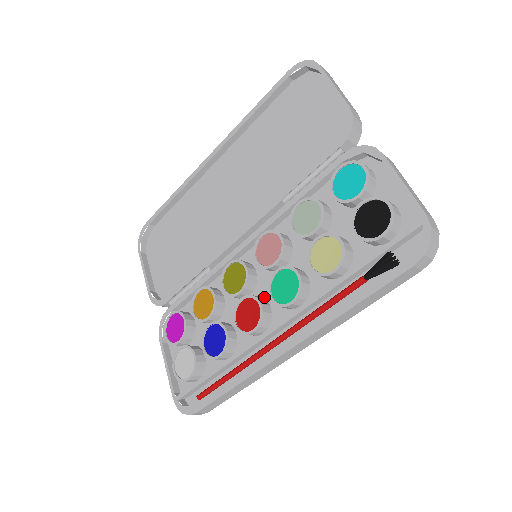
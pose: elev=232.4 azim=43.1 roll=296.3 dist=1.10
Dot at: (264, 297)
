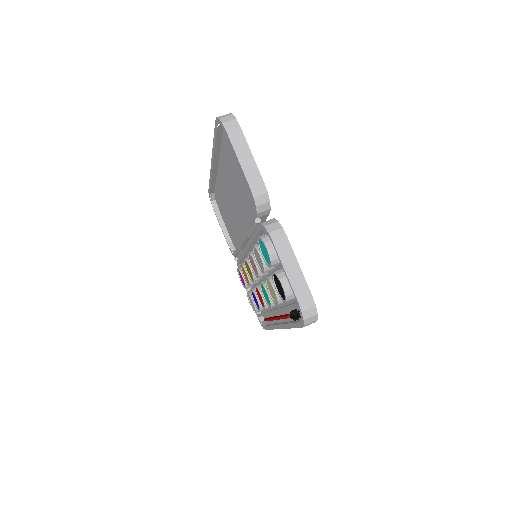
Dot at: occluded
